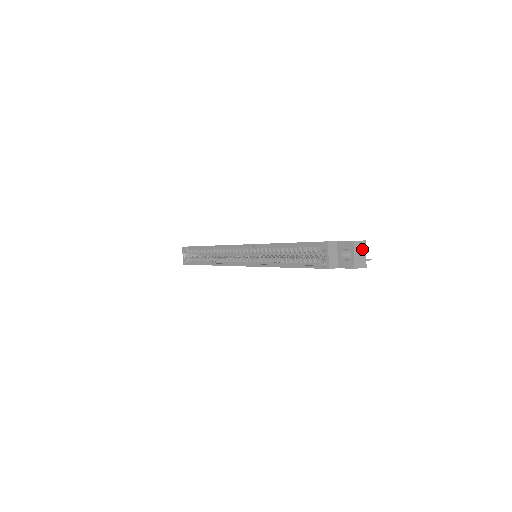
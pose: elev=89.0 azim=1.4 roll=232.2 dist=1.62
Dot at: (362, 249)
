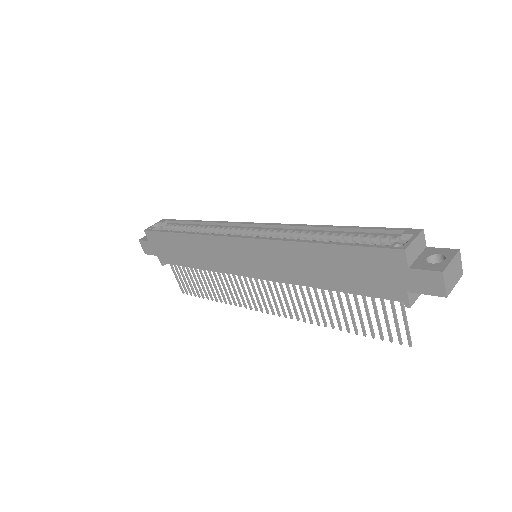
Dot at: (457, 273)
